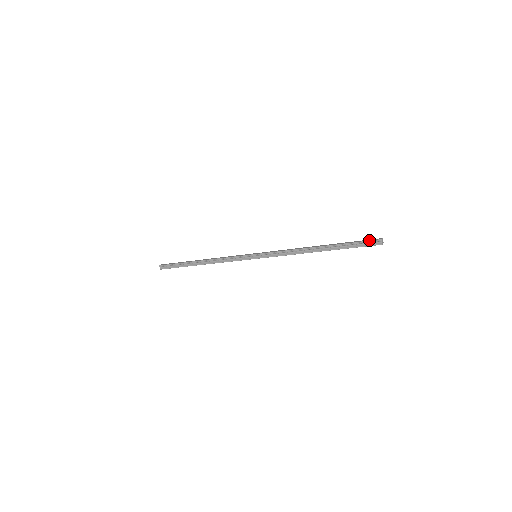
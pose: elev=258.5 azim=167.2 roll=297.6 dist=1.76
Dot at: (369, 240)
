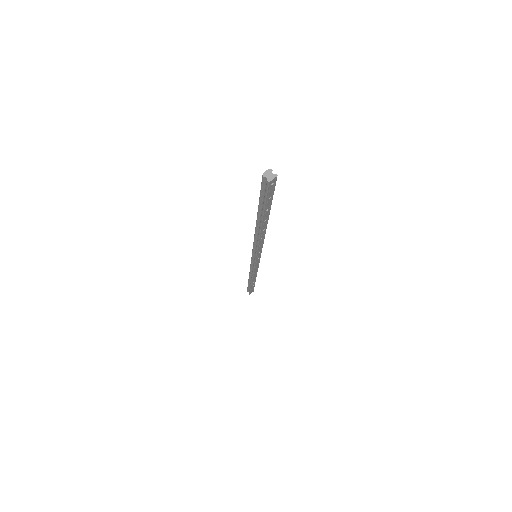
Dot at: occluded
